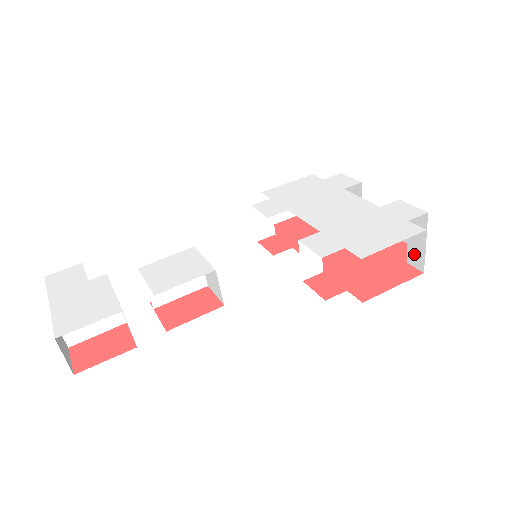
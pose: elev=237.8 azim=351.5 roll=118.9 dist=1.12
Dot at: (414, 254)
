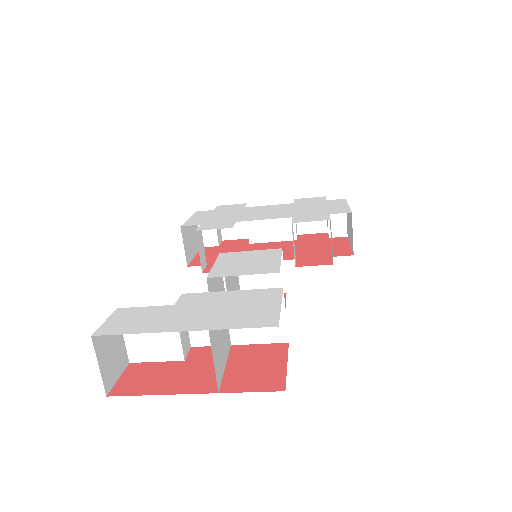
Dot at: (336, 226)
